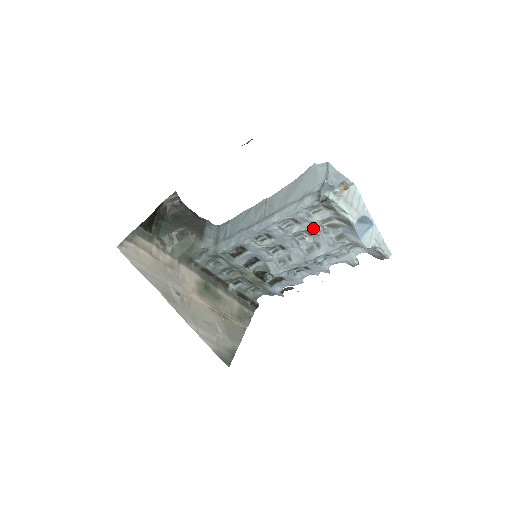
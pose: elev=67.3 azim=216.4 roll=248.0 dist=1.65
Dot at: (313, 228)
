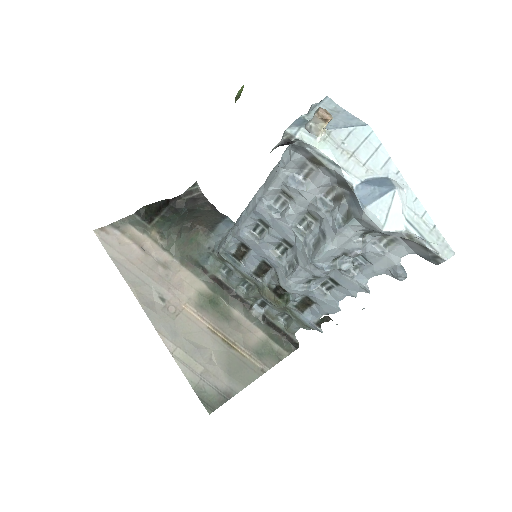
Dot at: (311, 205)
